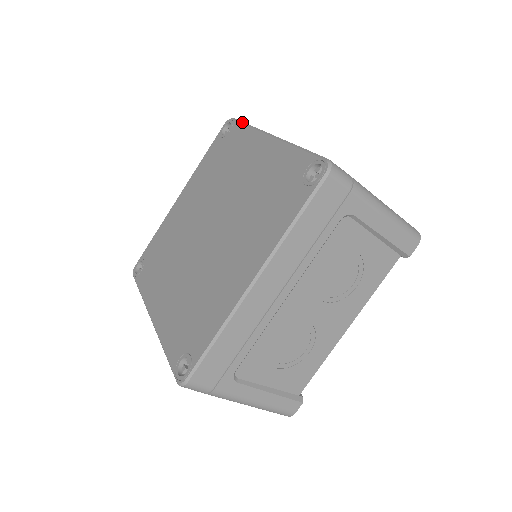
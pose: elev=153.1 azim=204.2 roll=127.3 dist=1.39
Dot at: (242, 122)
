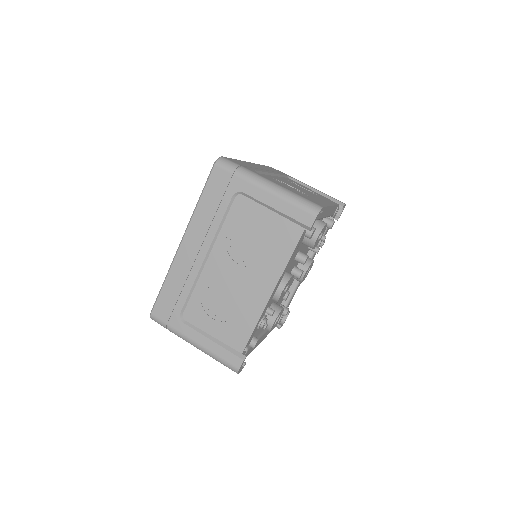
Dot at: occluded
